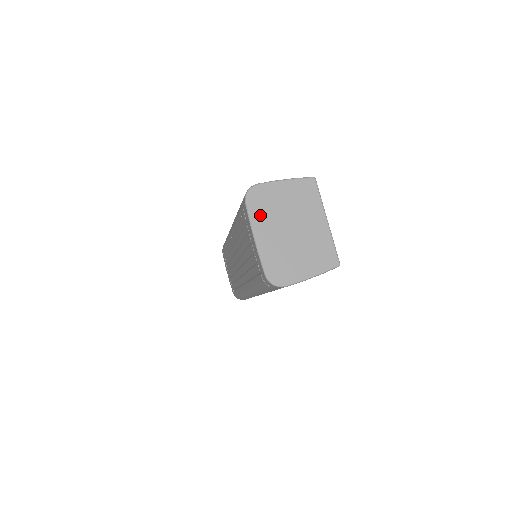
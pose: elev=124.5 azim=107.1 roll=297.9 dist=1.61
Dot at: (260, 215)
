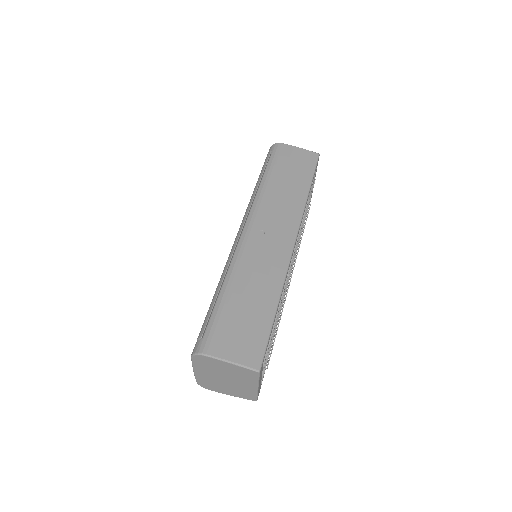
Dot at: (201, 366)
